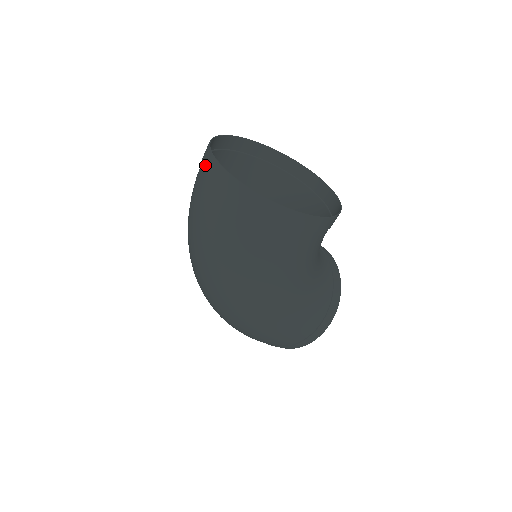
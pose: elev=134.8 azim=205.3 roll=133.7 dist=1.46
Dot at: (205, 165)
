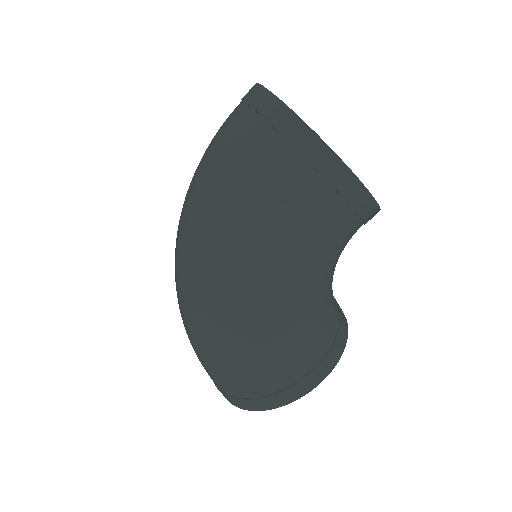
Dot at: (244, 96)
